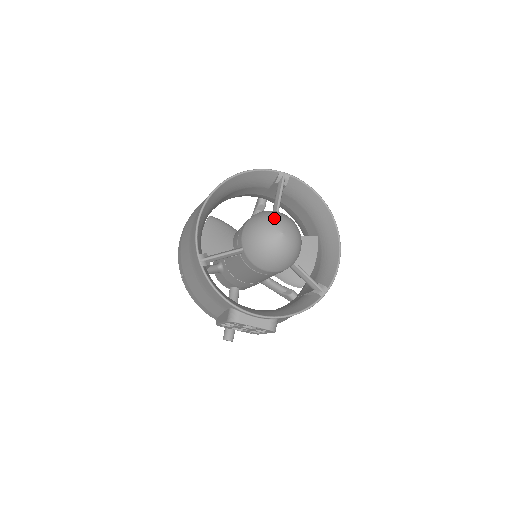
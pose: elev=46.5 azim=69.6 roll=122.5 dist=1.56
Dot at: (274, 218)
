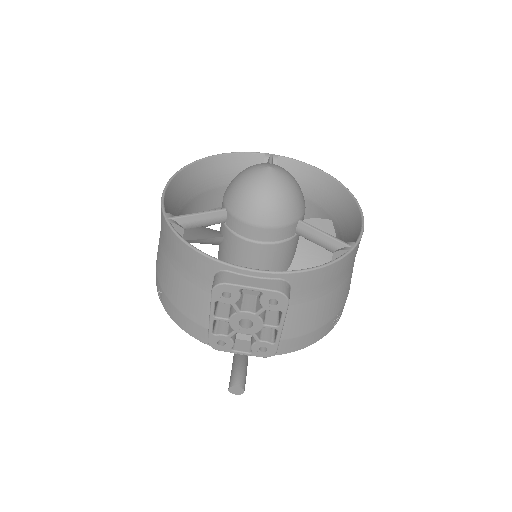
Dot at: occluded
